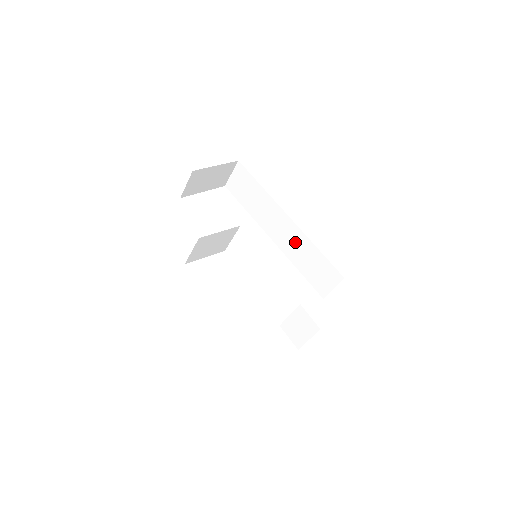
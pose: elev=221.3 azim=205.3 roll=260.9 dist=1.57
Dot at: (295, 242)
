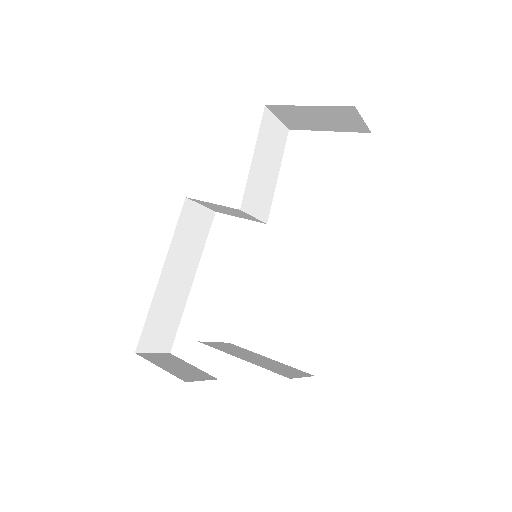
Dot at: occluded
